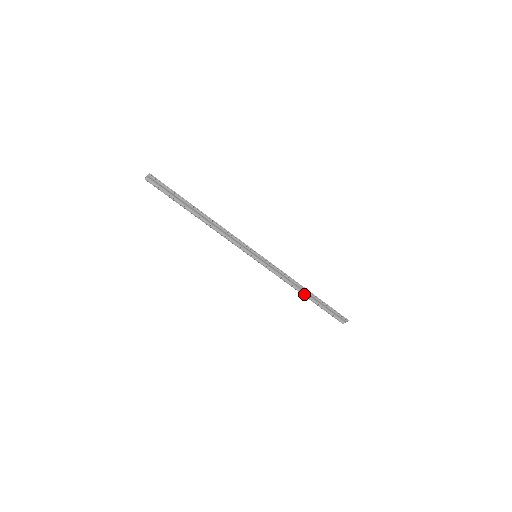
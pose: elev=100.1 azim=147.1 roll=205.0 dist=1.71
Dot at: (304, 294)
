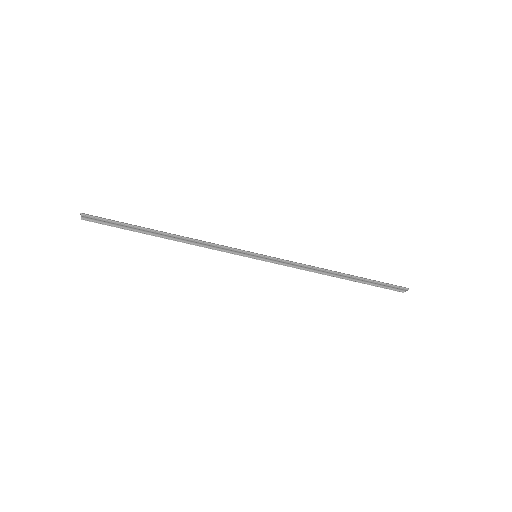
Dot at: (337, 276)
